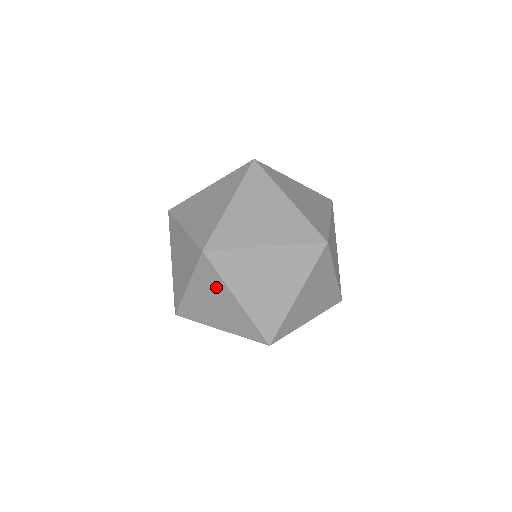
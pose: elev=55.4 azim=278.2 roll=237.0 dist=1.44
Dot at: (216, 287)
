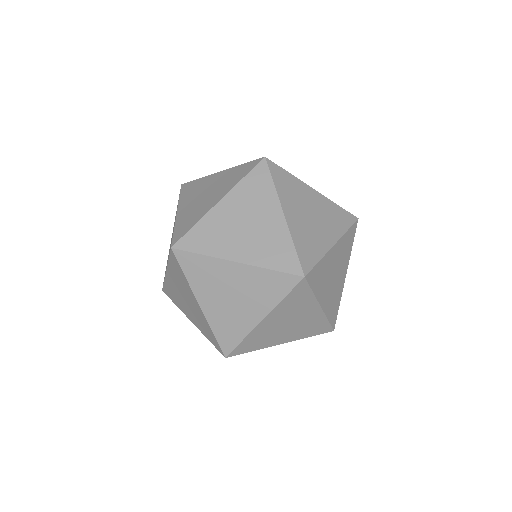
Dot at: occluded
